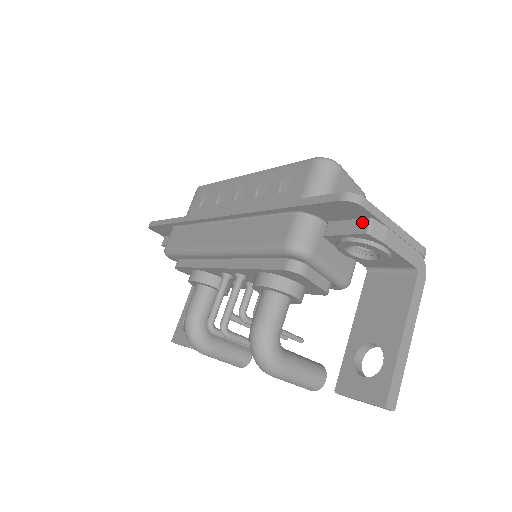
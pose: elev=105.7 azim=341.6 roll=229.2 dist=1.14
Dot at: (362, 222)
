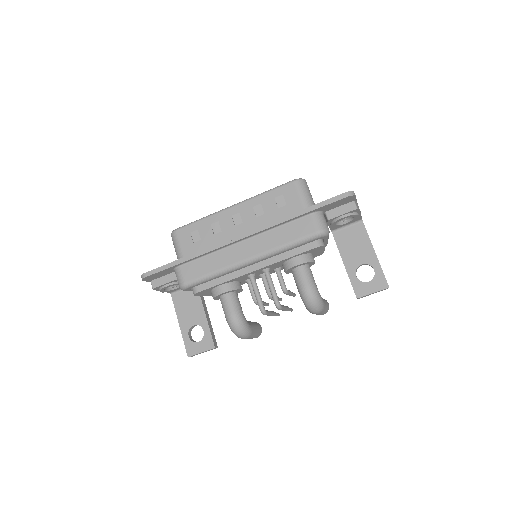
Dot at: (350, 204)
